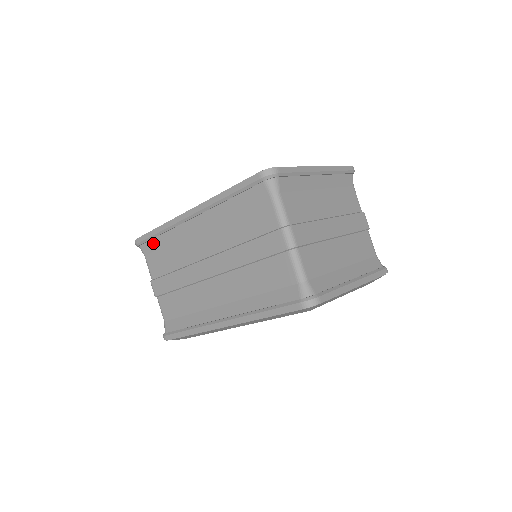
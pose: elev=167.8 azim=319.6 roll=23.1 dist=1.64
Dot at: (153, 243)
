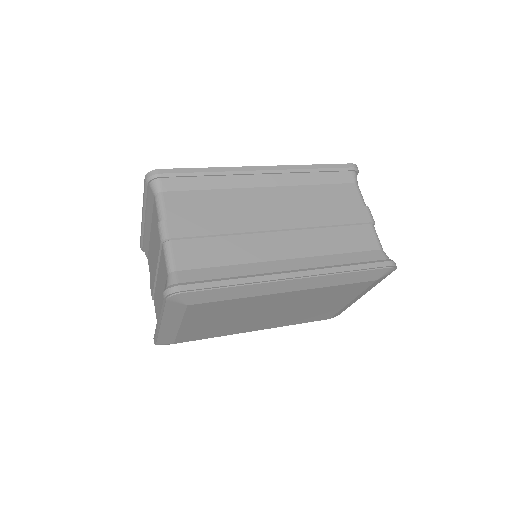
Dot at: (188, 181)
